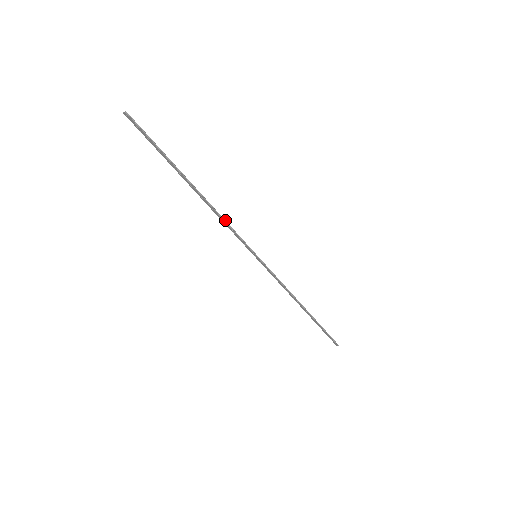
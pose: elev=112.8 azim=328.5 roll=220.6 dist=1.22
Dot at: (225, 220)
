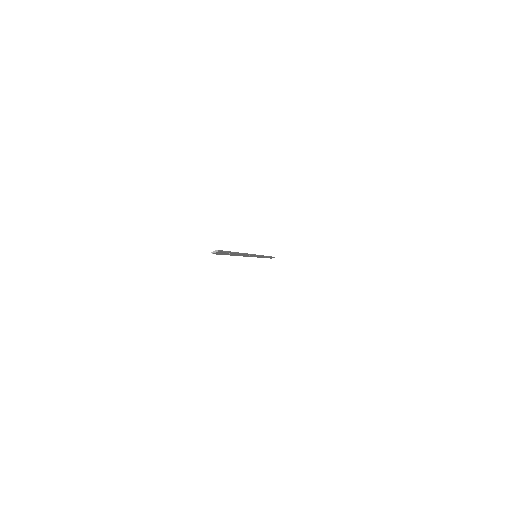
Dot at: (249, 254)
